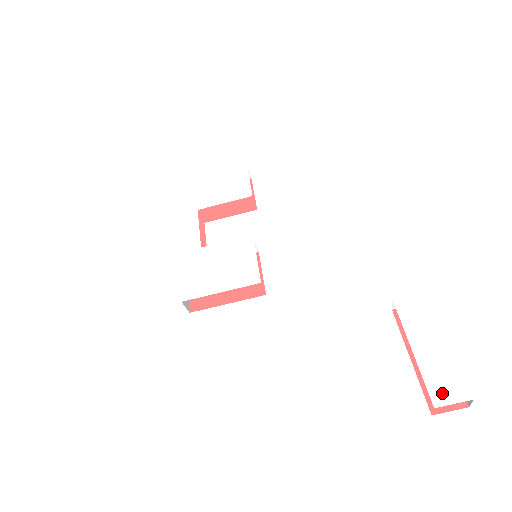
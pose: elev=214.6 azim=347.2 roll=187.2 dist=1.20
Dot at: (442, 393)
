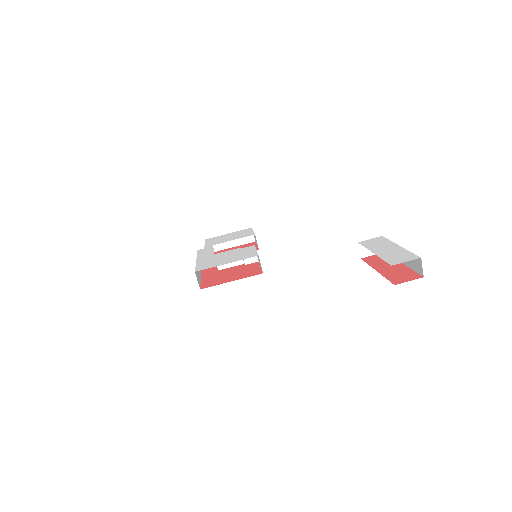
Dot at: (397, 260)
